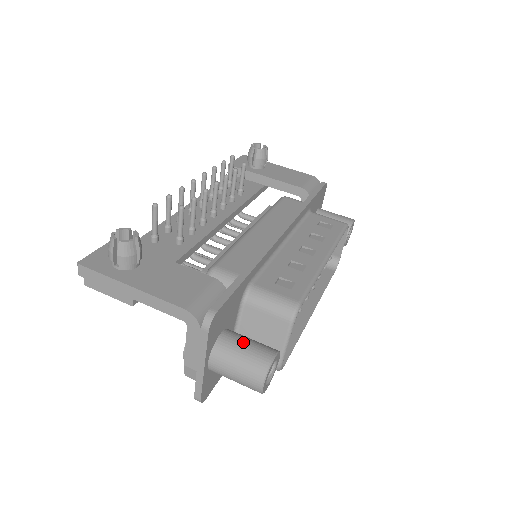
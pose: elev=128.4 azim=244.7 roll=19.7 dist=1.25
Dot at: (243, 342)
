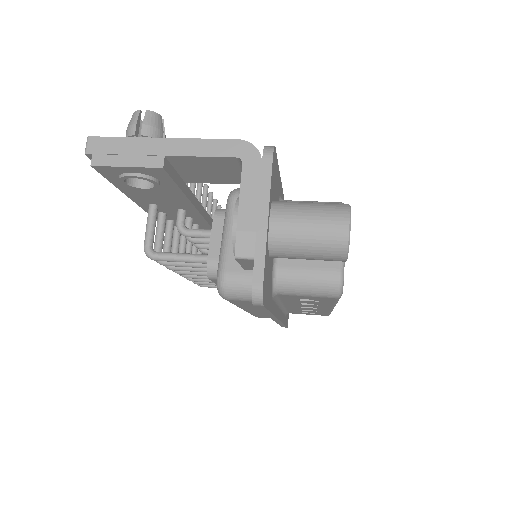
Dot at: occluded
